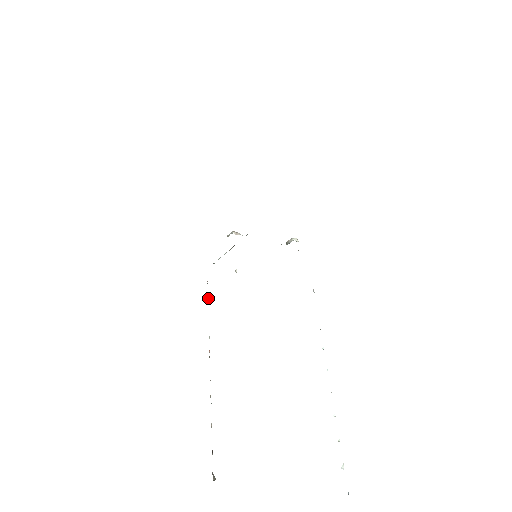
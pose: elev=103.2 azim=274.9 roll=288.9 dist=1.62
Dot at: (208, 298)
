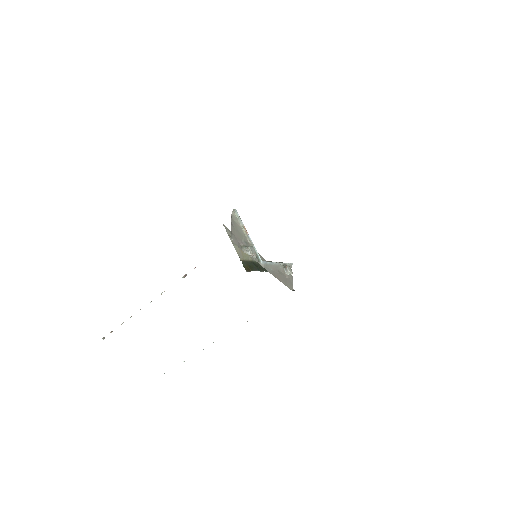
Dot at: (185, 275)
